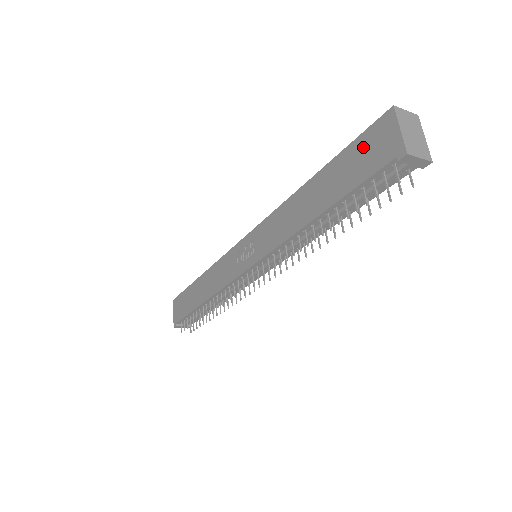
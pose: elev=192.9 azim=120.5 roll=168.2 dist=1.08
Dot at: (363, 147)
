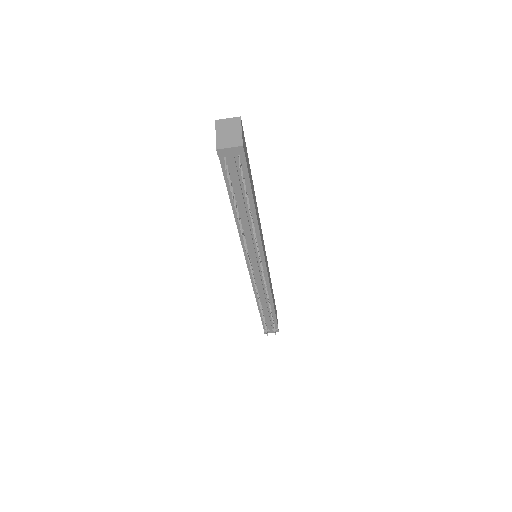
Dot at: occluded
